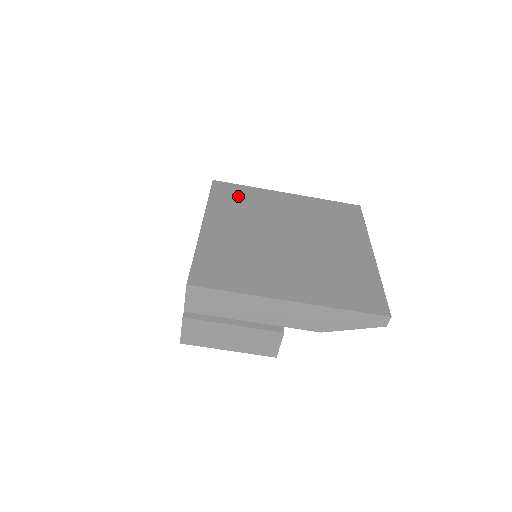
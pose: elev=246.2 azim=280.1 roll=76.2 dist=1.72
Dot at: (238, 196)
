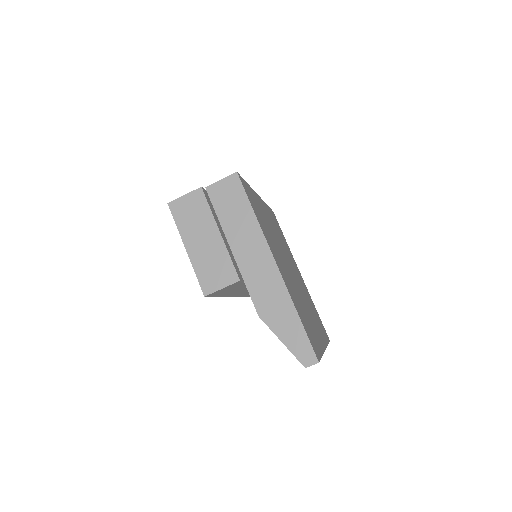
Dot at: occluded
